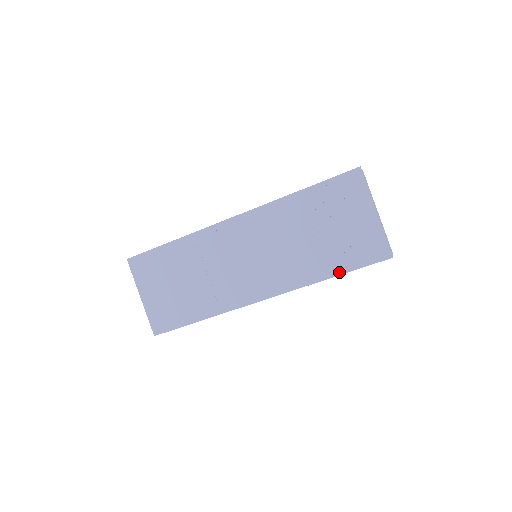
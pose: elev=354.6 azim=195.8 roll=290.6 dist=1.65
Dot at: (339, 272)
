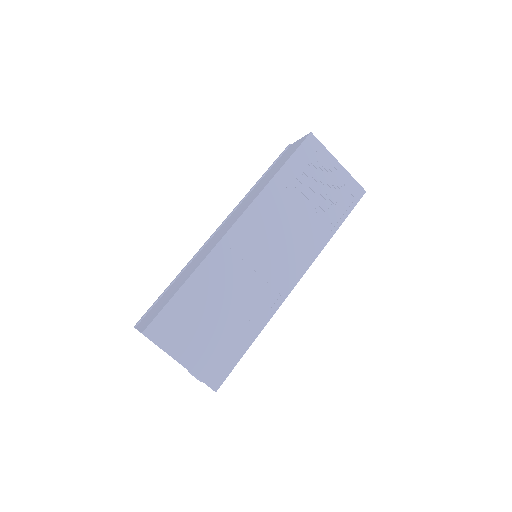
Dot at: (339, 224)
